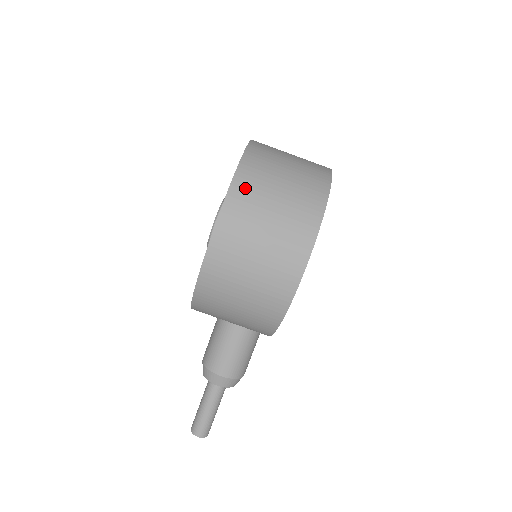
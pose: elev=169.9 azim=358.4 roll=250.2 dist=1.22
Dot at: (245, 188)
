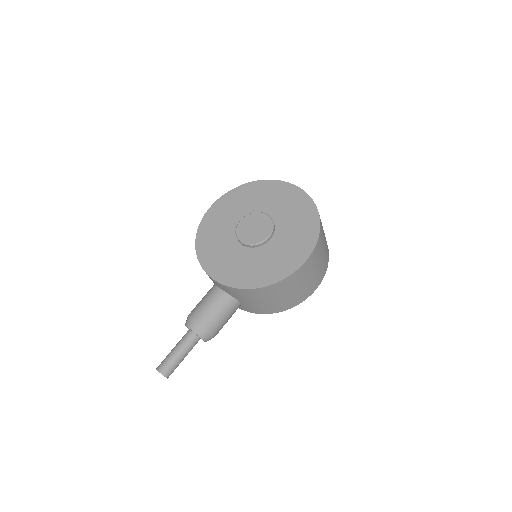
Dot at: (322, 234)
